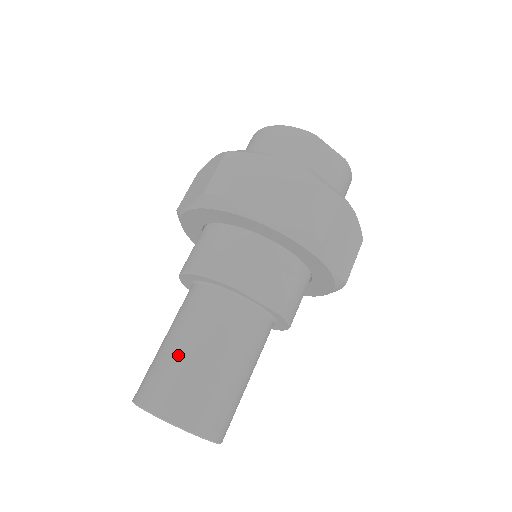
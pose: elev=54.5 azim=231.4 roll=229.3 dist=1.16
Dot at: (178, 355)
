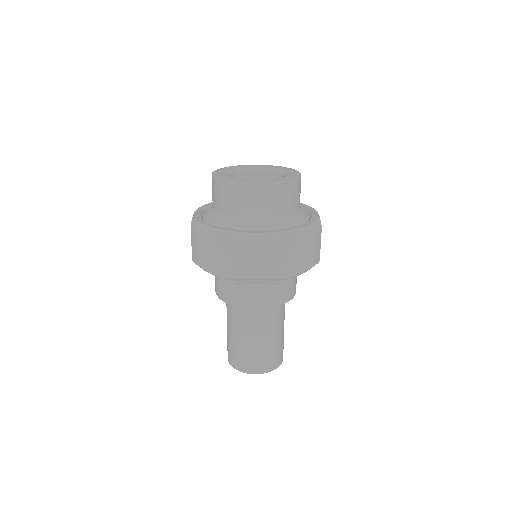
Dot at: (231, 339)
